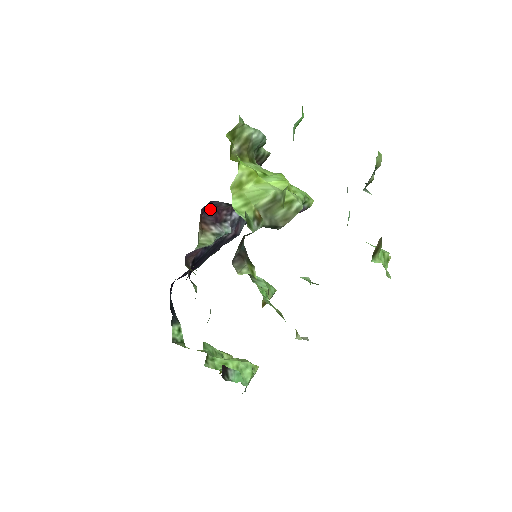
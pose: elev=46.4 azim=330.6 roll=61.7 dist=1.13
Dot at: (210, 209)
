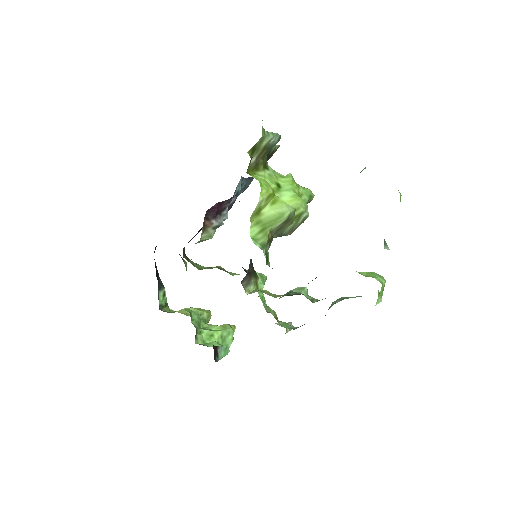
Dot at: (214, 206)
